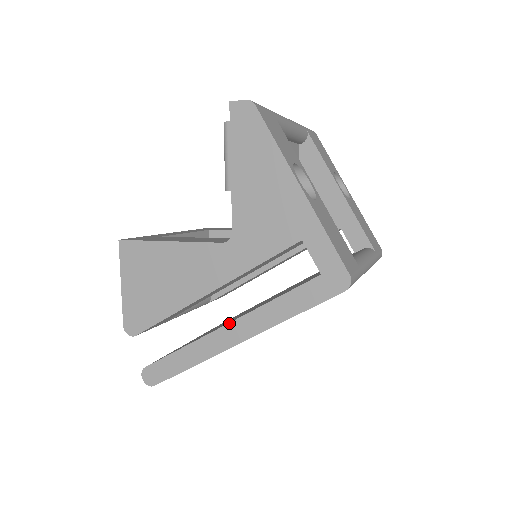
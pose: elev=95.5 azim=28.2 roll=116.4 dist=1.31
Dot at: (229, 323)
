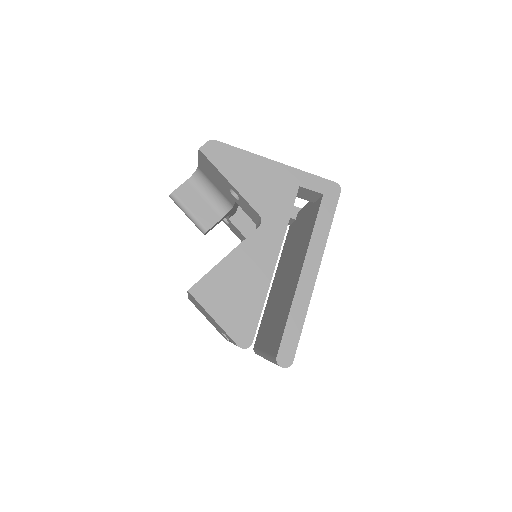
Dot at: (302, 268)
